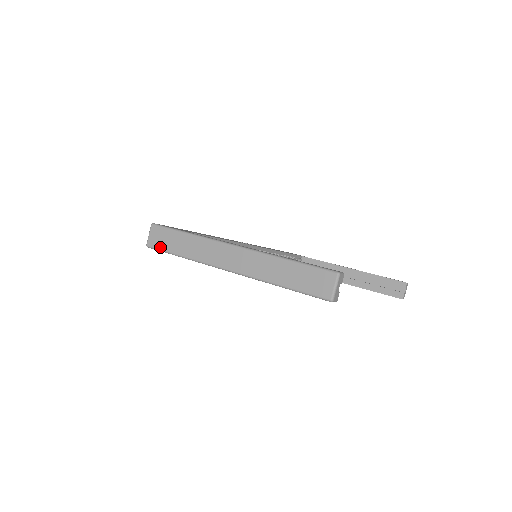
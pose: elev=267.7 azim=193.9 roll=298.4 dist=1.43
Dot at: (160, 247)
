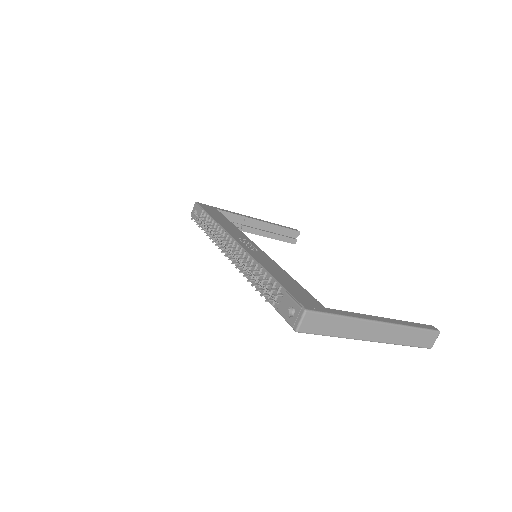
Dot at: (313, 332)
